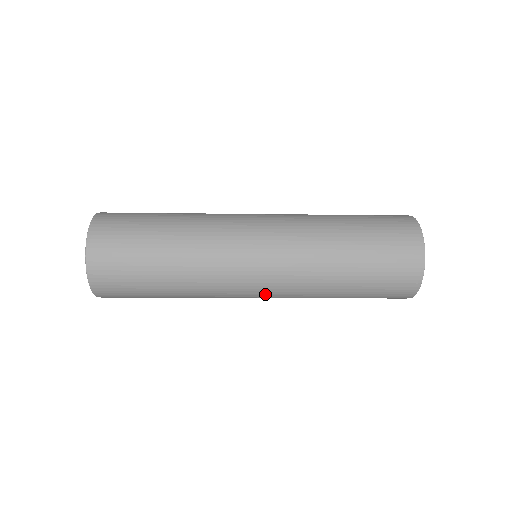
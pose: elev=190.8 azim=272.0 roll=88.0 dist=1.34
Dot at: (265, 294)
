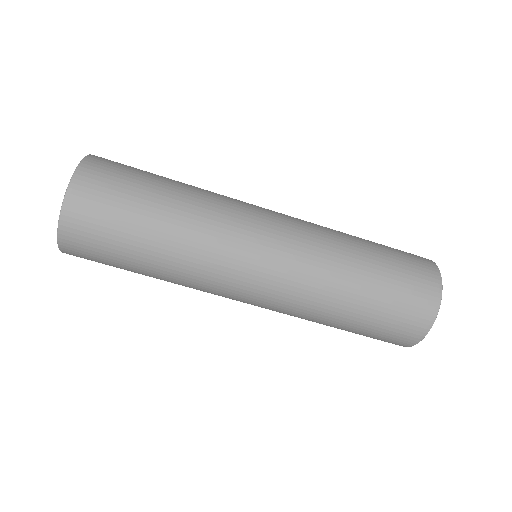
Dot at: (262, 292)
